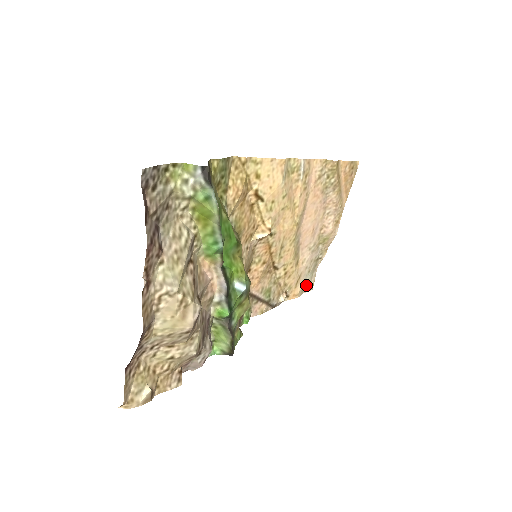
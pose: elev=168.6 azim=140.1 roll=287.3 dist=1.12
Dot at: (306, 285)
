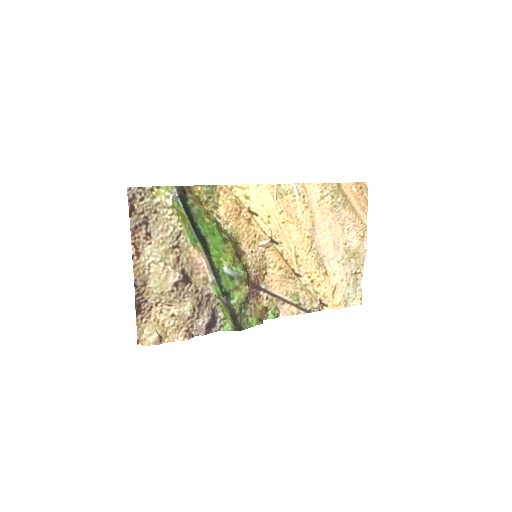
Dot at: (351, 298)
